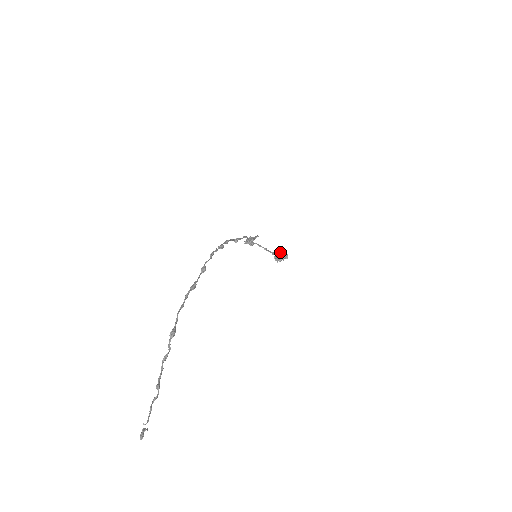
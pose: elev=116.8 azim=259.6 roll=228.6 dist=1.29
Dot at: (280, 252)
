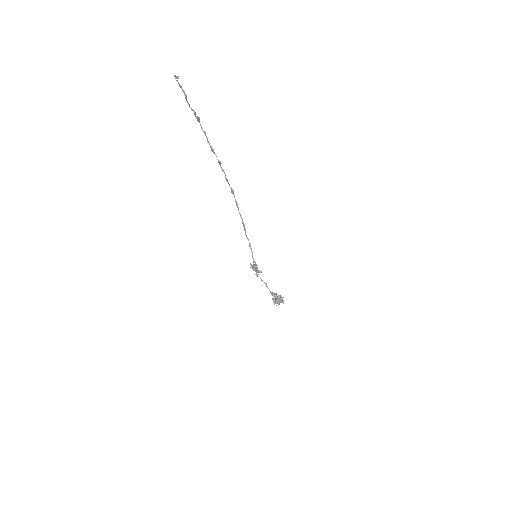
Dot at: (277, 294)
